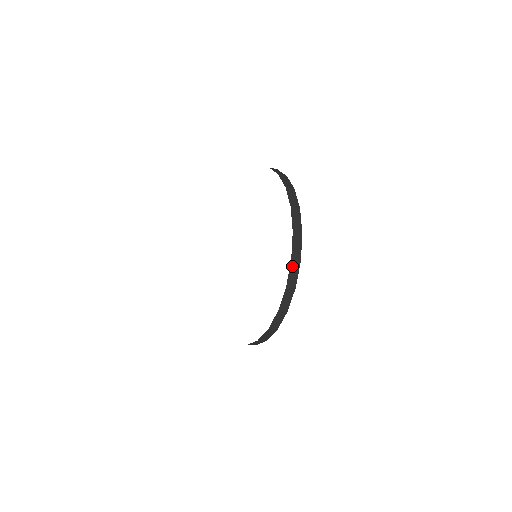
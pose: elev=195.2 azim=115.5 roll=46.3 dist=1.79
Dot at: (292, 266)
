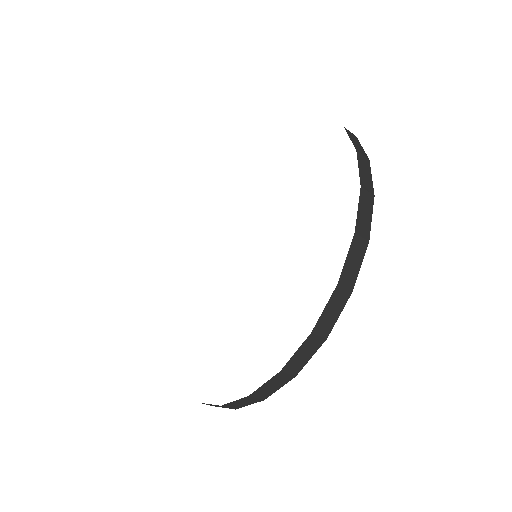
Dot at: (360, 161)
